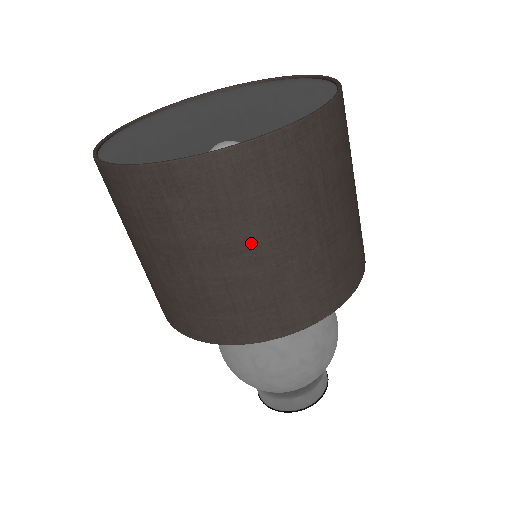
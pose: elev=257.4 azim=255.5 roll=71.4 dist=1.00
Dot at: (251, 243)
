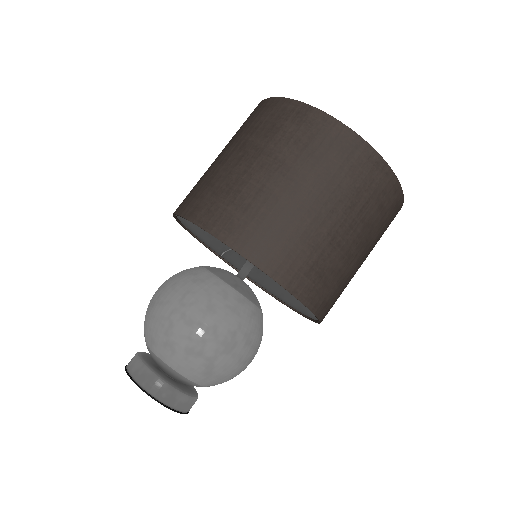
Dot at: (302, 180)
